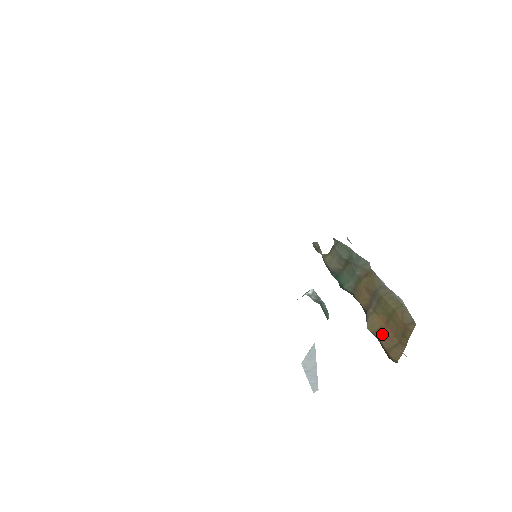
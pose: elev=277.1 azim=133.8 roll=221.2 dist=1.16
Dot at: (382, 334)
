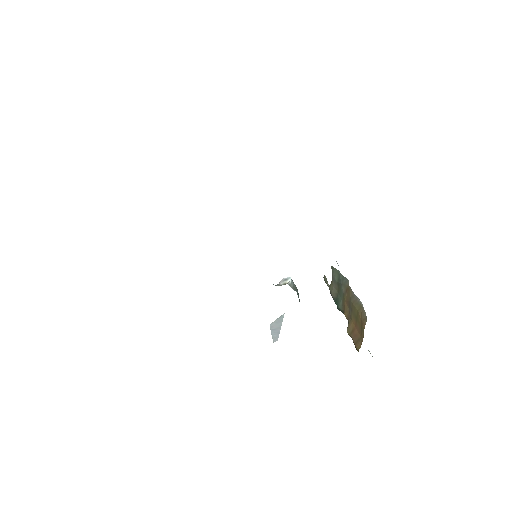
Dot at: (353, 334)
